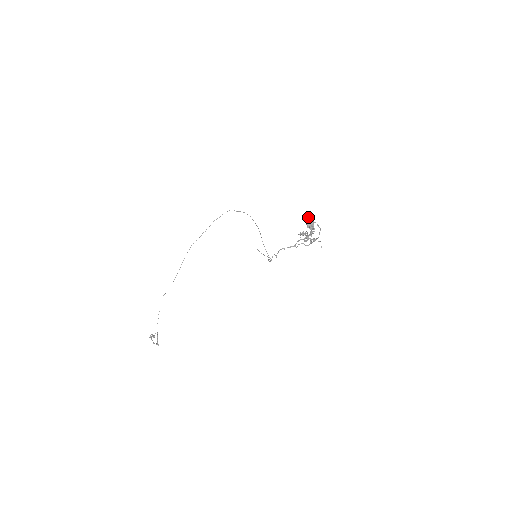
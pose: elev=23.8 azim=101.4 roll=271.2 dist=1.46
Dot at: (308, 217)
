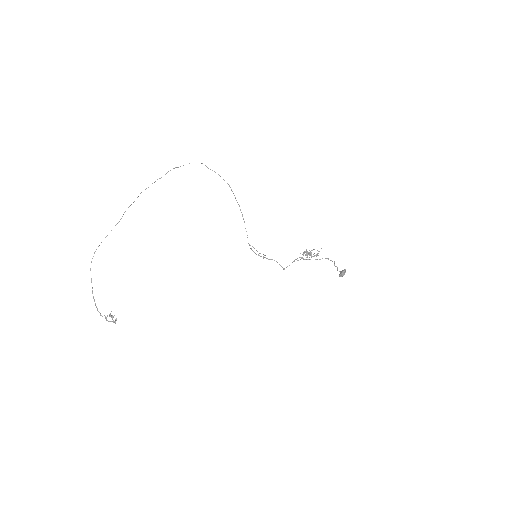
Dot at: (345, 271)
